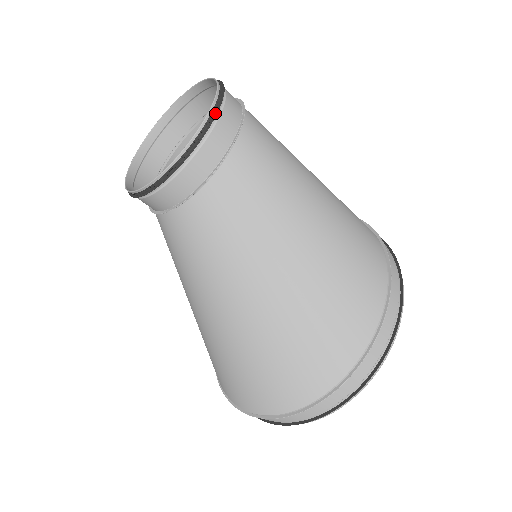
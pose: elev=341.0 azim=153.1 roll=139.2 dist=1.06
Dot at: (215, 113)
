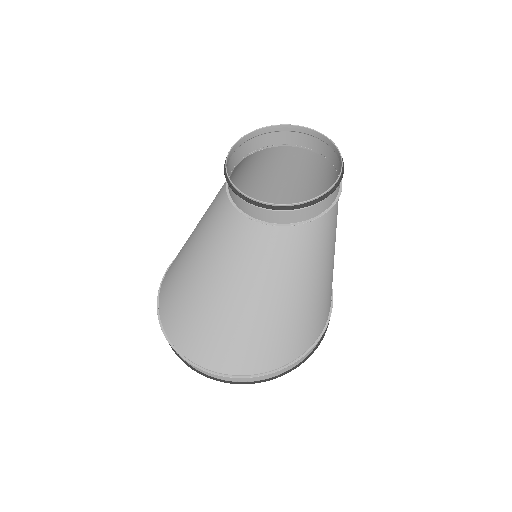
Dot at: (332, 190)
